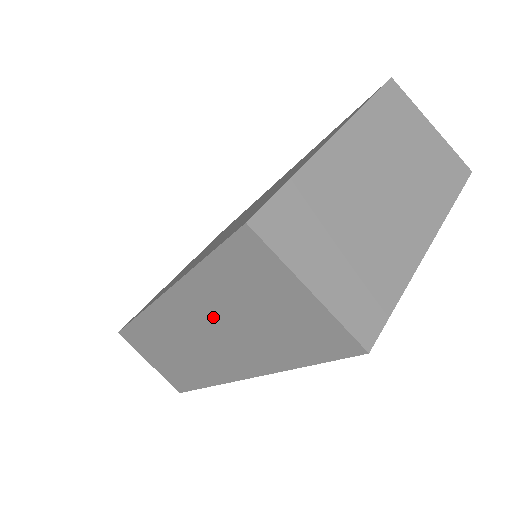
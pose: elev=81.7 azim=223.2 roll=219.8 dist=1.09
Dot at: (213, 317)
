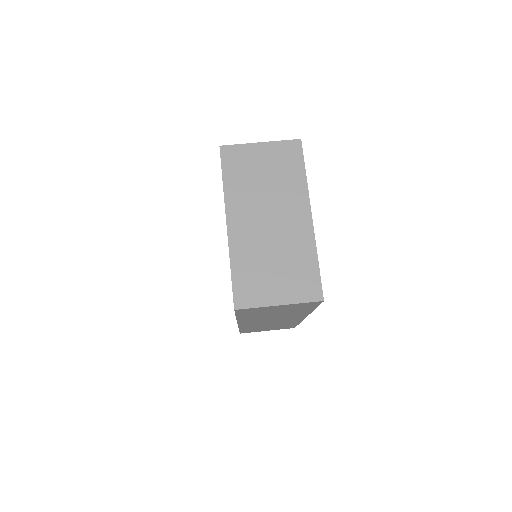
Dot at: (265, 318)
